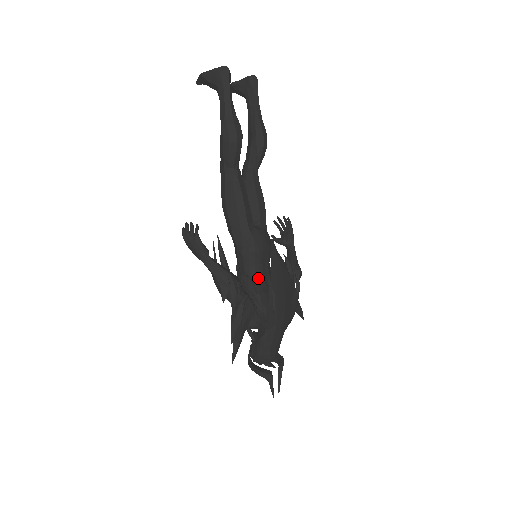
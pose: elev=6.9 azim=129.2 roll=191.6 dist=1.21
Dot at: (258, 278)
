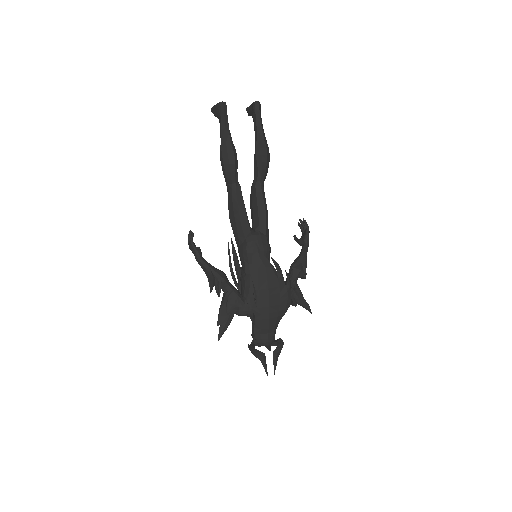
Dot at: occluded
